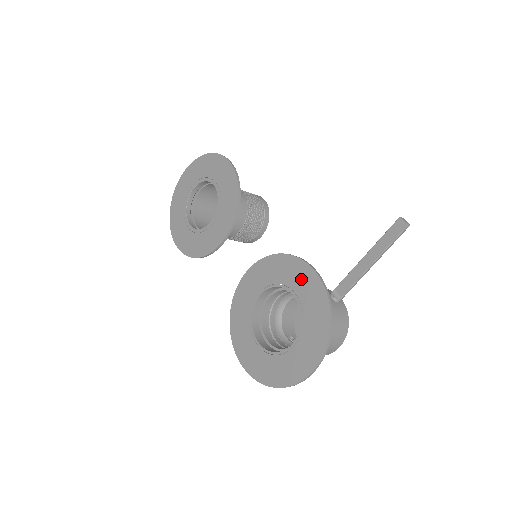
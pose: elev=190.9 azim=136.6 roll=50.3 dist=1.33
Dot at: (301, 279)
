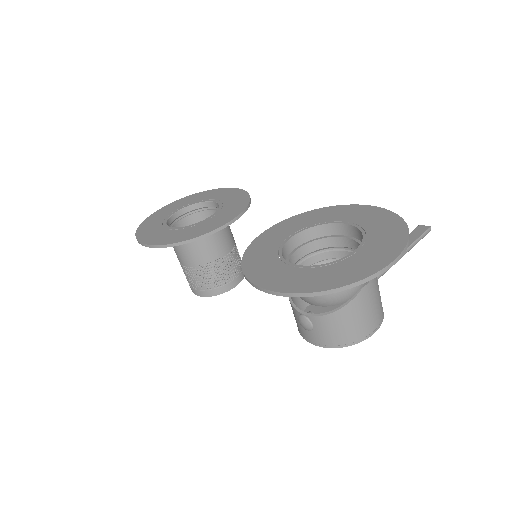
Dot at: (352, 213)
